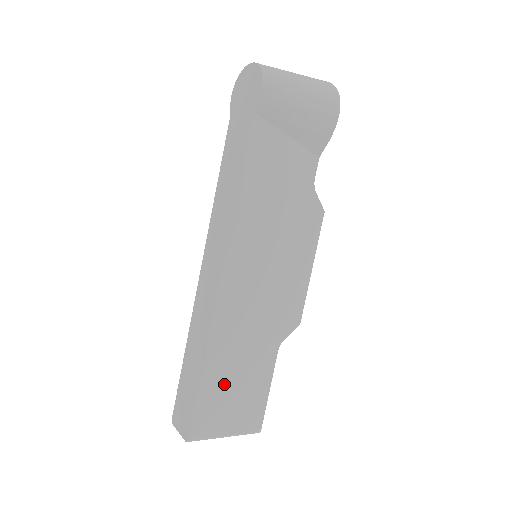
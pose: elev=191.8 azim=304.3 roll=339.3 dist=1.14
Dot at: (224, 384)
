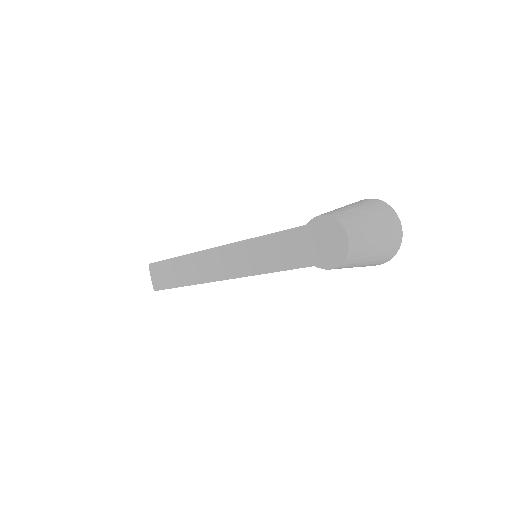
Dot at: occluded
